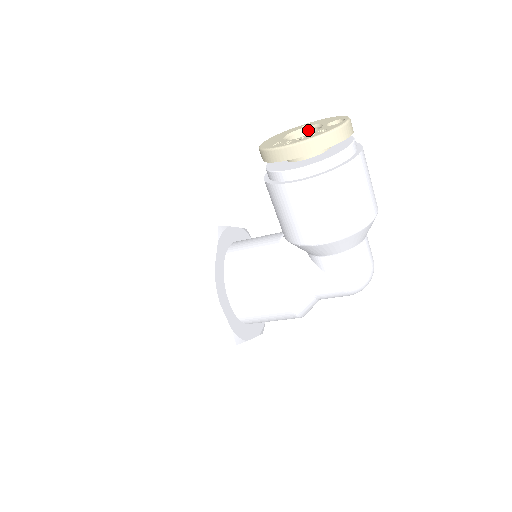
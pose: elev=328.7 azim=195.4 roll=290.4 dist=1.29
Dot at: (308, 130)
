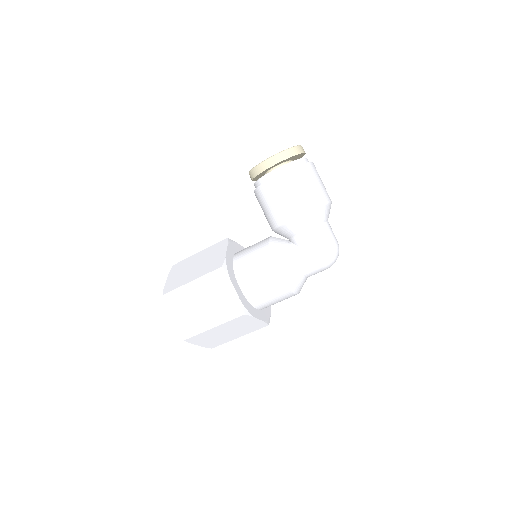
Dot at: occluded
